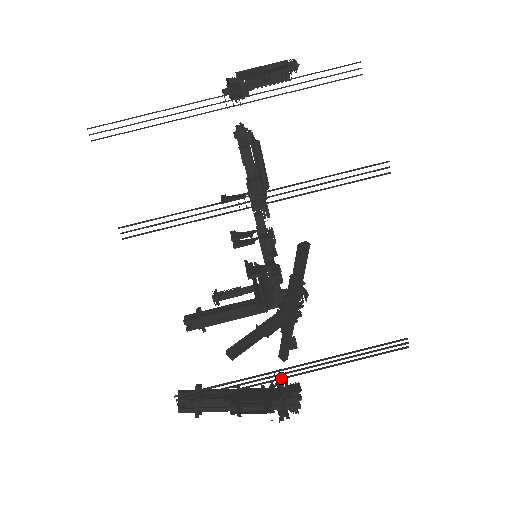
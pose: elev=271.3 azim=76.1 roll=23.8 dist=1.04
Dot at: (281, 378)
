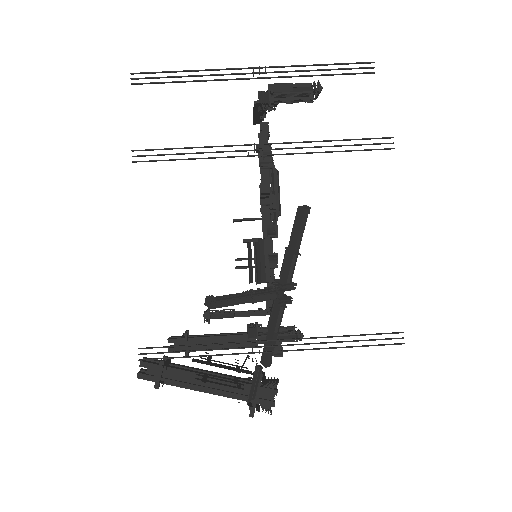
Dot at: occluded
